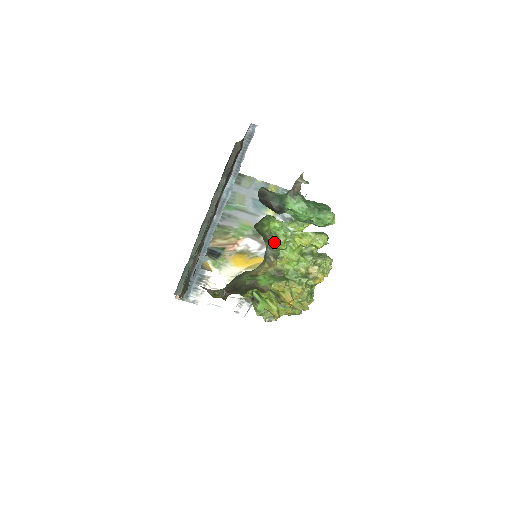
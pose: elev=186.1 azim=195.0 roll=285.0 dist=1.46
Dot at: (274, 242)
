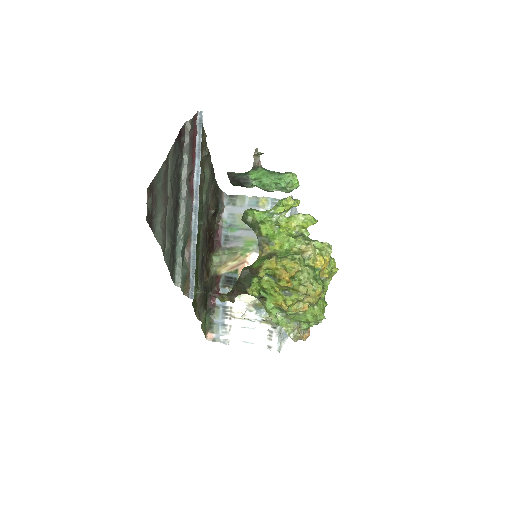
Dot at: (261, 228)
